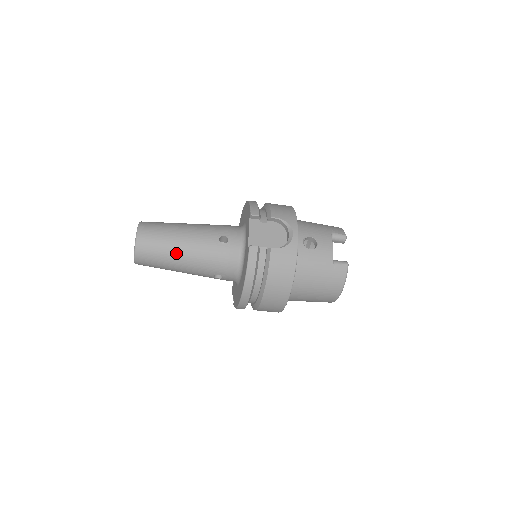
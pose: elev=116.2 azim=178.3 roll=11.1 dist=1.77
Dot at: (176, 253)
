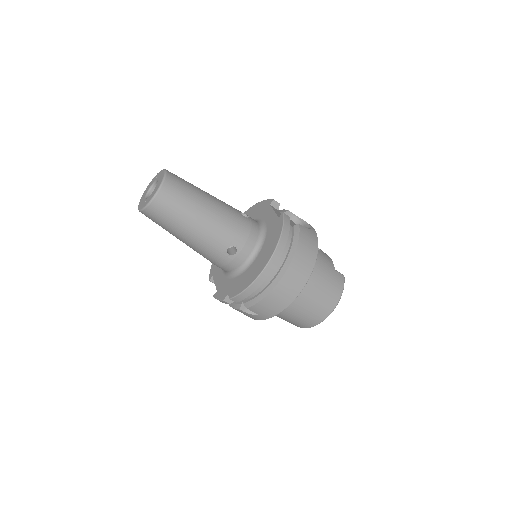
Dot at: (203, 204)
